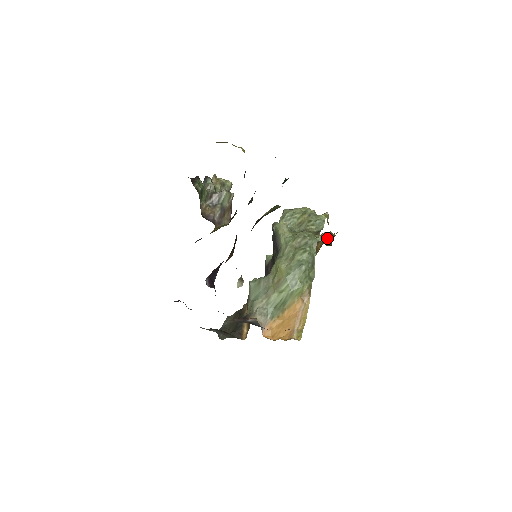
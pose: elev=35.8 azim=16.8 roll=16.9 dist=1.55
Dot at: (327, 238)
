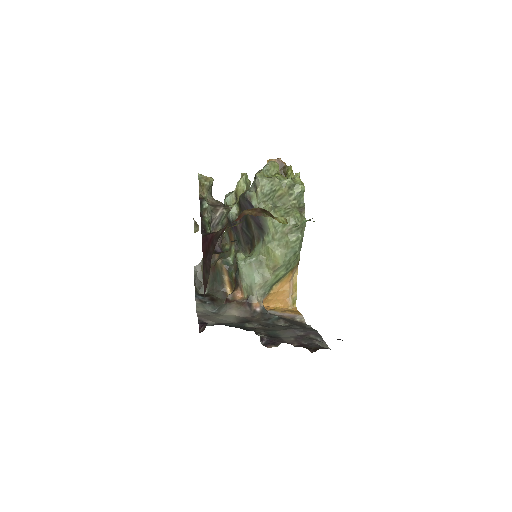
Dot at: occluded
